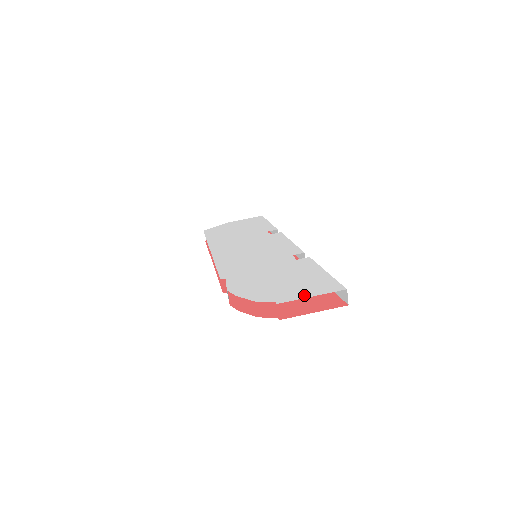
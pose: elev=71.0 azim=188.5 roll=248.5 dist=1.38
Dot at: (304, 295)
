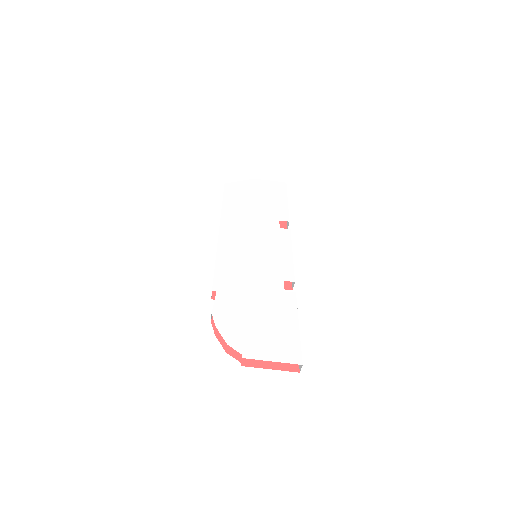
Dot at: (267, 356)
